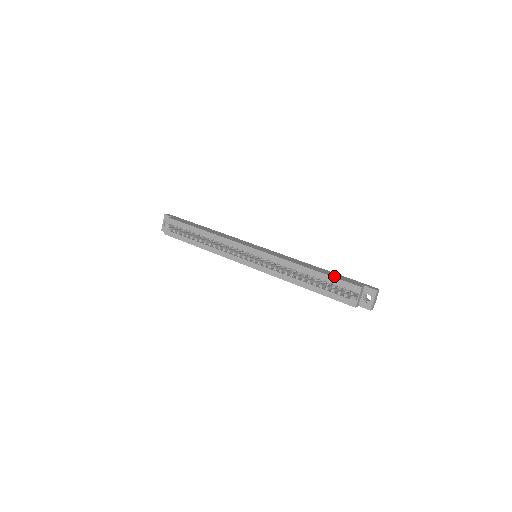
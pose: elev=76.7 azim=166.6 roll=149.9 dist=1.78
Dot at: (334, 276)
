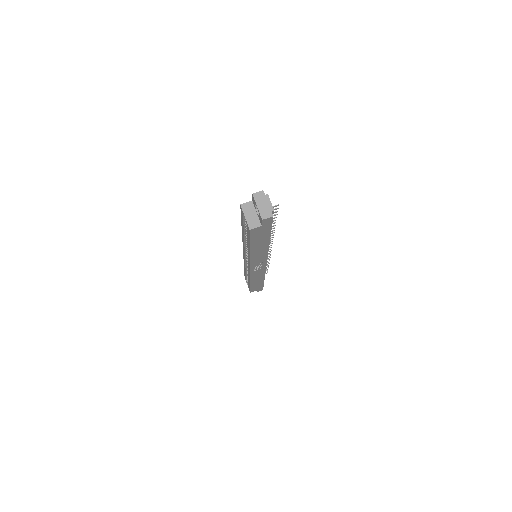
Dot at: occluded
